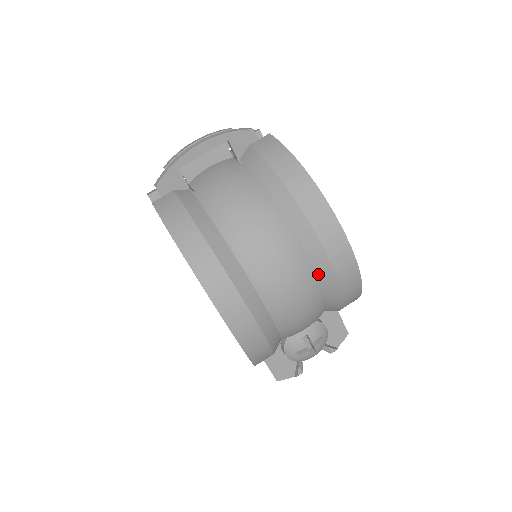
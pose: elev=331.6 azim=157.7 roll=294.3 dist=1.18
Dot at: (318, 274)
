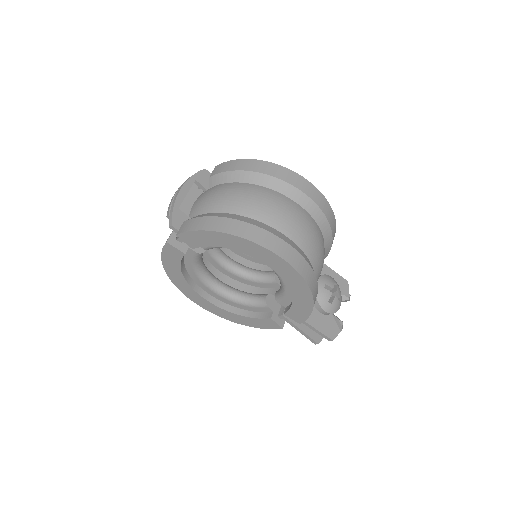
Dot at: (305, 209)
